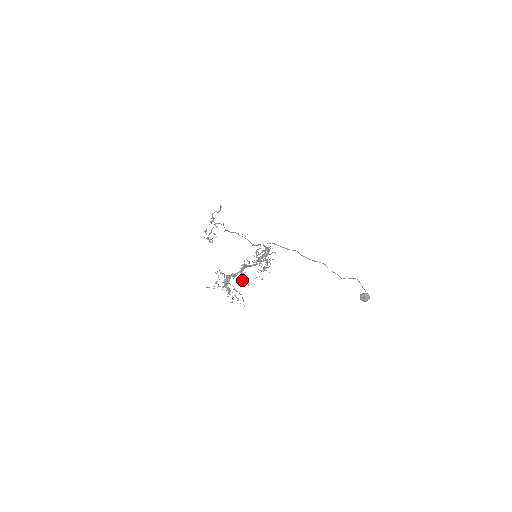
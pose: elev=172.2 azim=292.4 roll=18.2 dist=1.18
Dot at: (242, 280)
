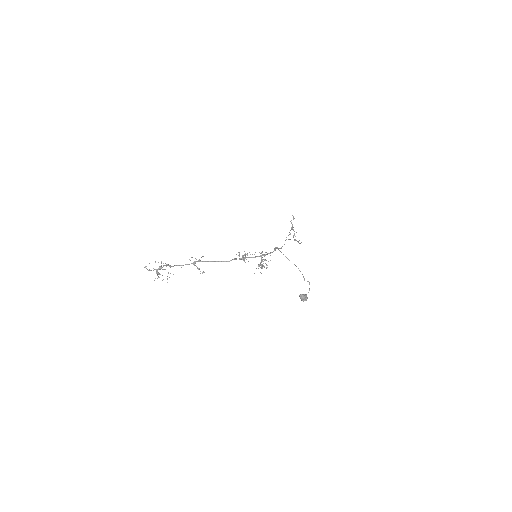
Dot at: occluded
